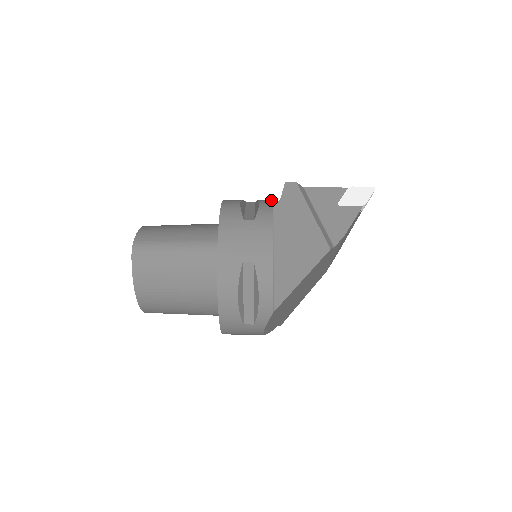
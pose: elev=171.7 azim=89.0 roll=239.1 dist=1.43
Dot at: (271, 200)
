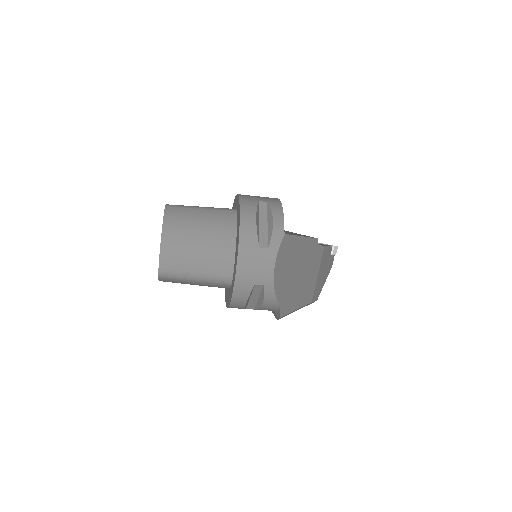
Dot at: occluded
